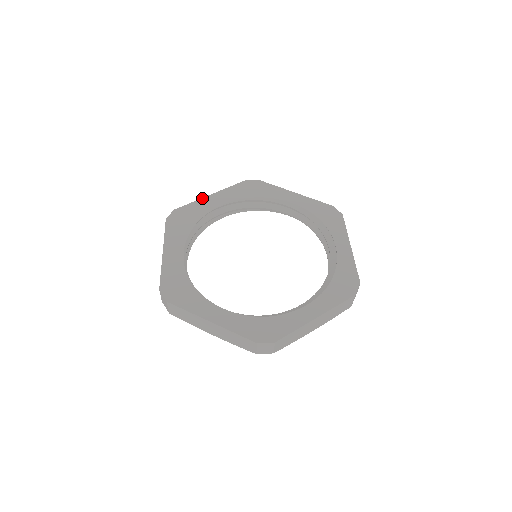
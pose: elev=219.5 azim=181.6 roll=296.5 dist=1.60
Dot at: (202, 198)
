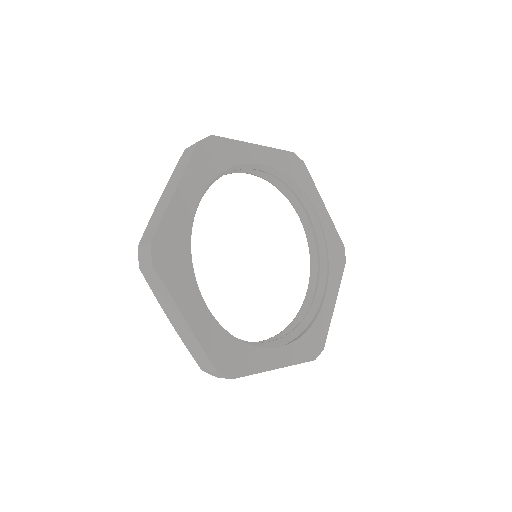
Dot at: (170, 202)
